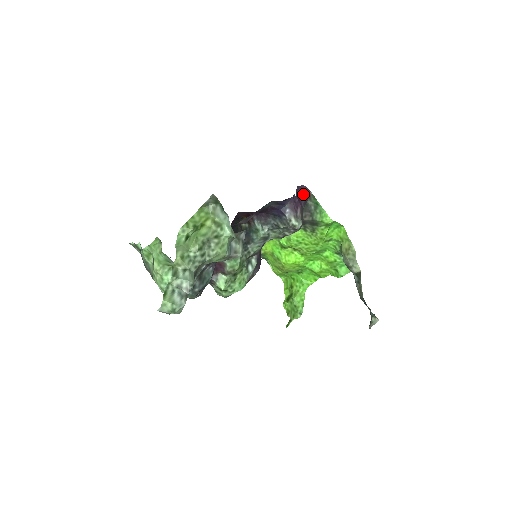
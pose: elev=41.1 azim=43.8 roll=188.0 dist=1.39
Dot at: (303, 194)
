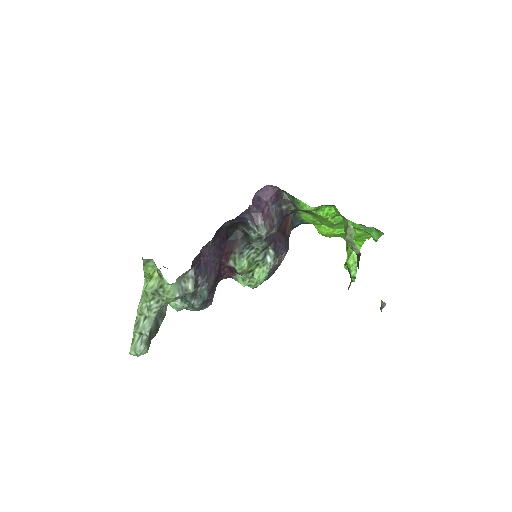
Dot at: (267, 195)
